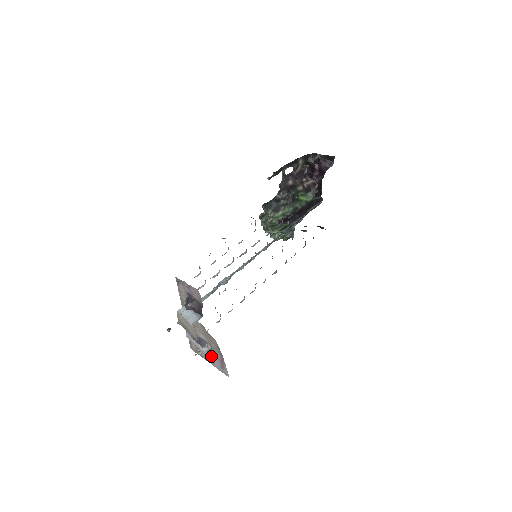
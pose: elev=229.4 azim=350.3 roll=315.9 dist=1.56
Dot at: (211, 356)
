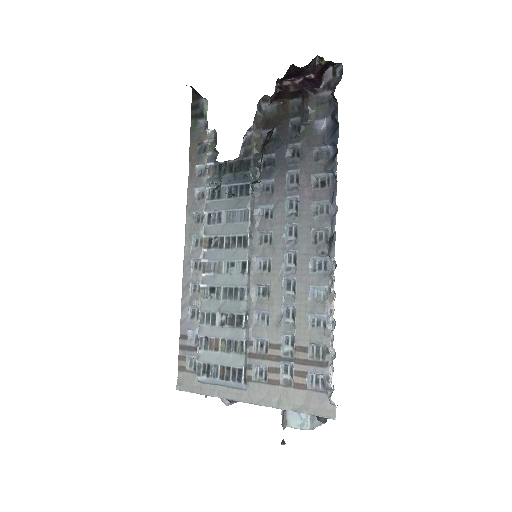
Dot at: occluded
